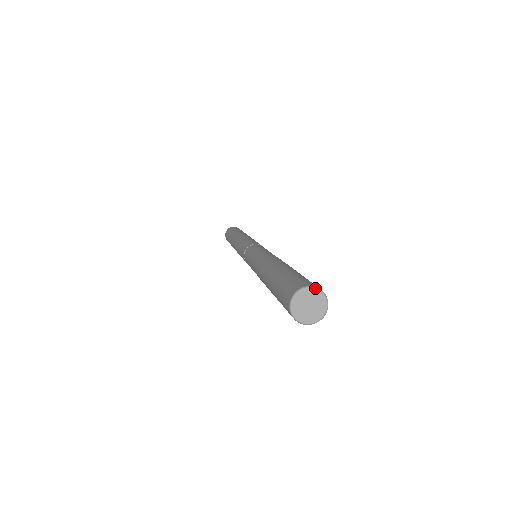
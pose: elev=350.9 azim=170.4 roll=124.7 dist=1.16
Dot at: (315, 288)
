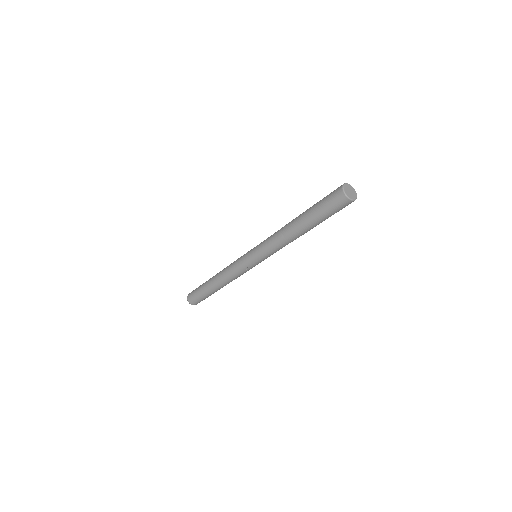
Dot at: (347, 183)
